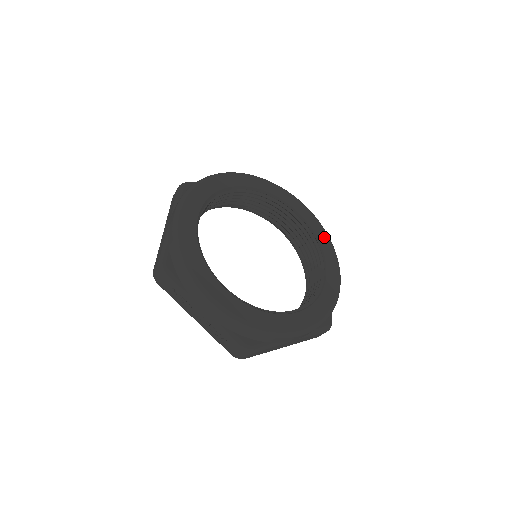
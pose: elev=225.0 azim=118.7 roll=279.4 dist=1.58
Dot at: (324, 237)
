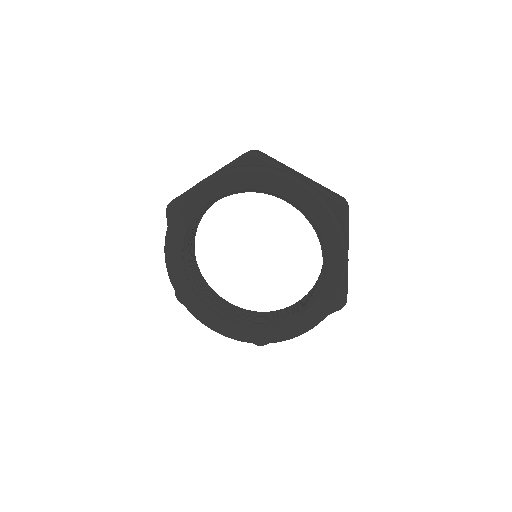
Dot at: (324, 220)
